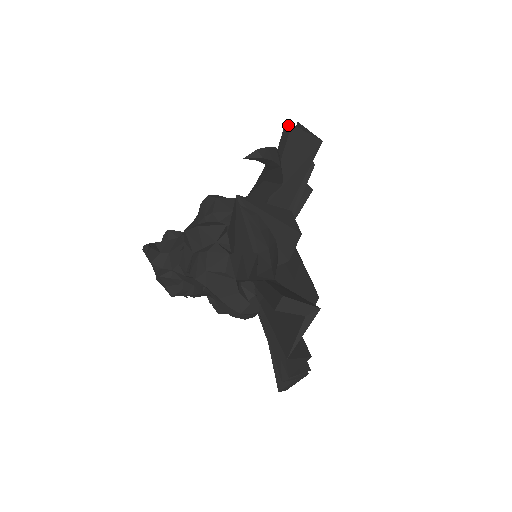
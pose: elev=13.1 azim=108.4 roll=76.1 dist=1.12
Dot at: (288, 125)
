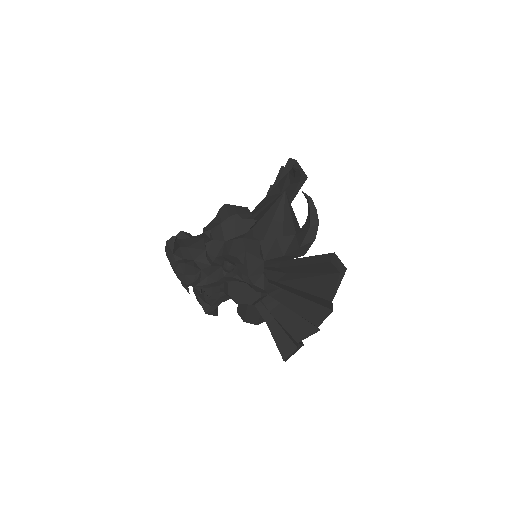
Dot at: (292, 161)
